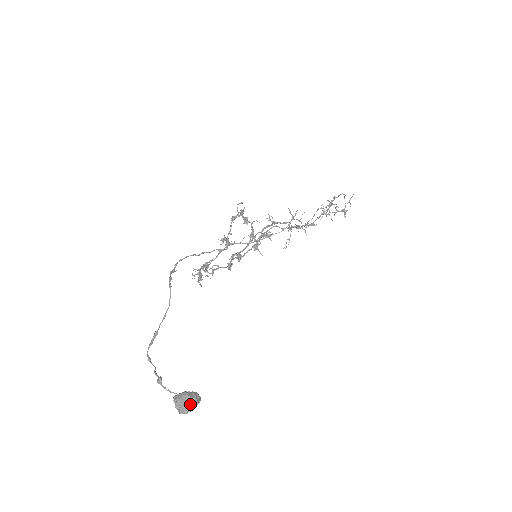
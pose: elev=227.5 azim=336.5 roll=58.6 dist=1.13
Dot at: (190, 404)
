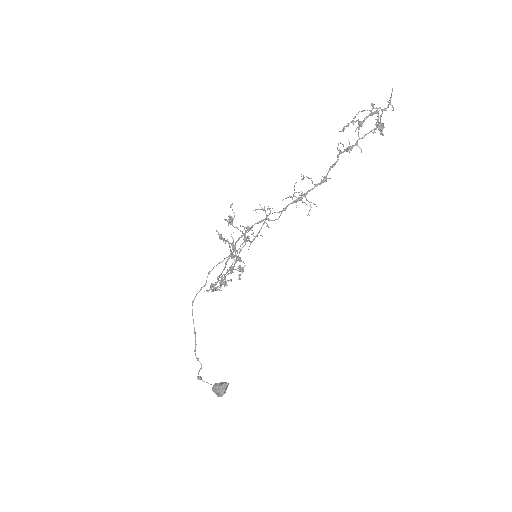
Dot at: (218, 393)
